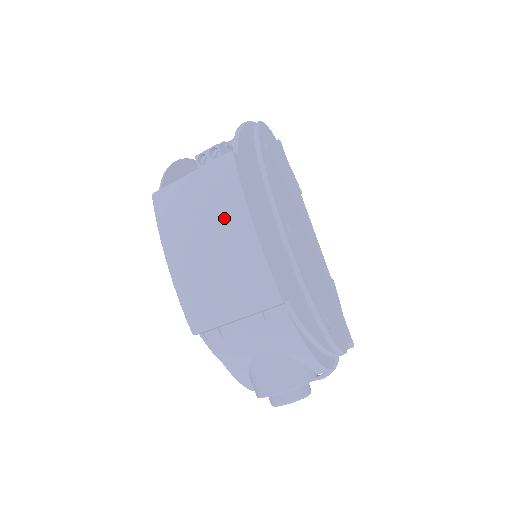
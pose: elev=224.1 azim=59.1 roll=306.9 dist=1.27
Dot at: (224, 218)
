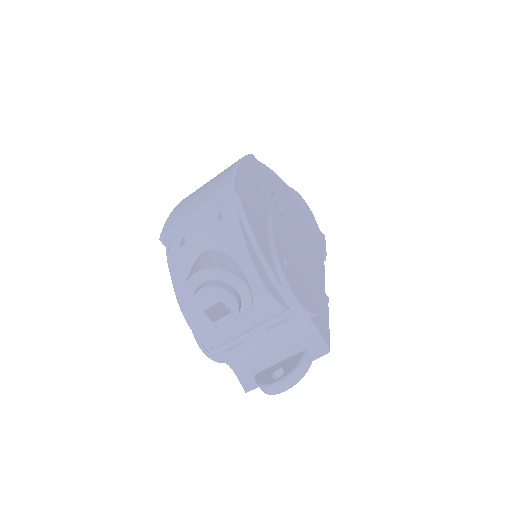
Dot at: occluded
